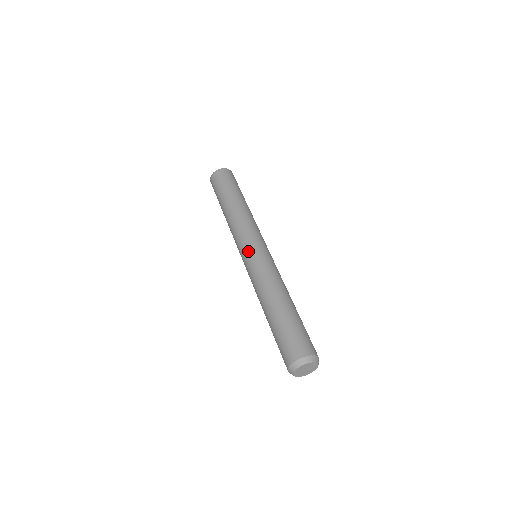
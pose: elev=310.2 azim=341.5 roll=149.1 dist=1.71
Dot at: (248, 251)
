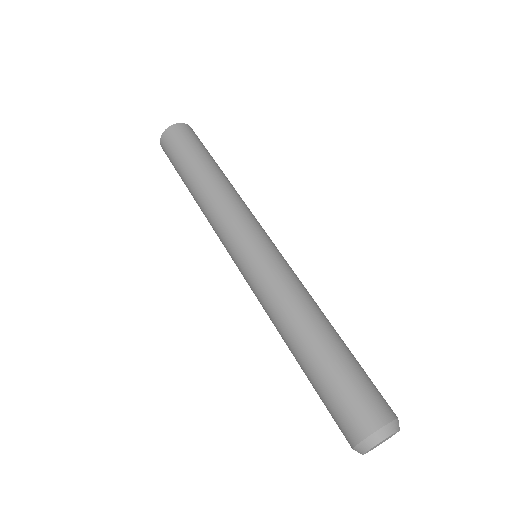
Dot at: (240, 258)
